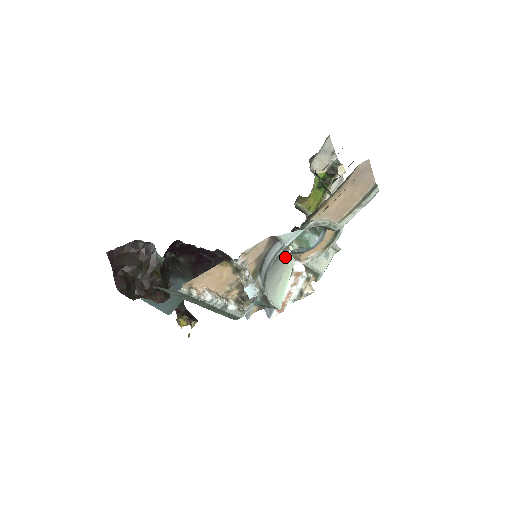
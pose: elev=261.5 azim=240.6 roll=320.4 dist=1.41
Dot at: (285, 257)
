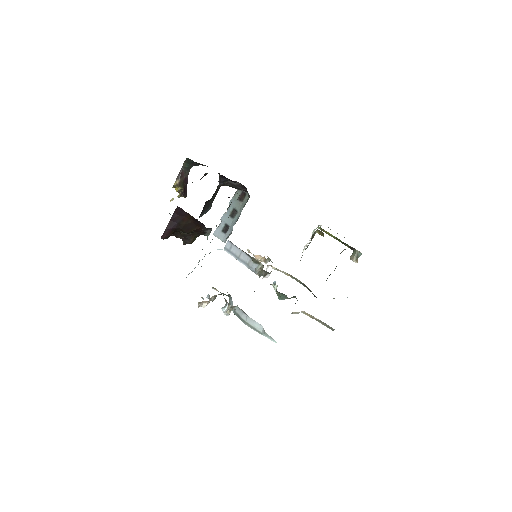
Dot at: occluded
